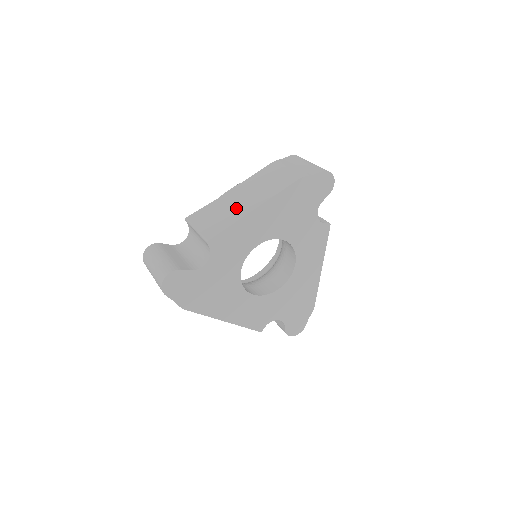
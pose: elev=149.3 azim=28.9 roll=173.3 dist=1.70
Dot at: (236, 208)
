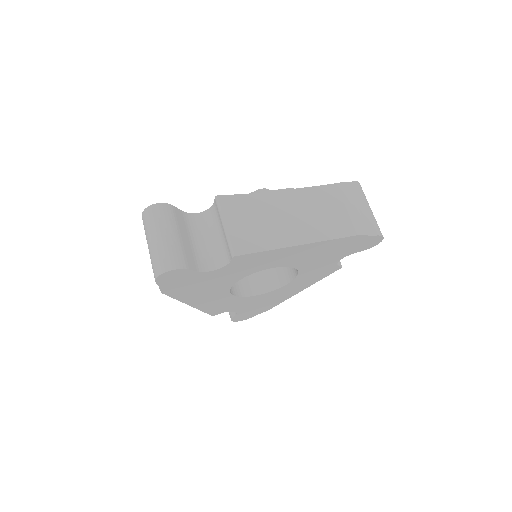
Dot at: (279, 227)
